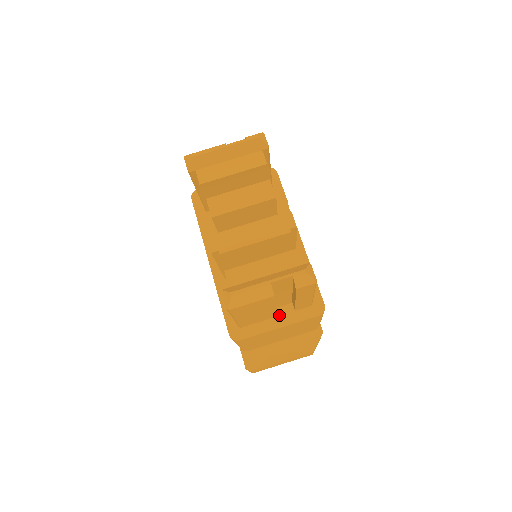
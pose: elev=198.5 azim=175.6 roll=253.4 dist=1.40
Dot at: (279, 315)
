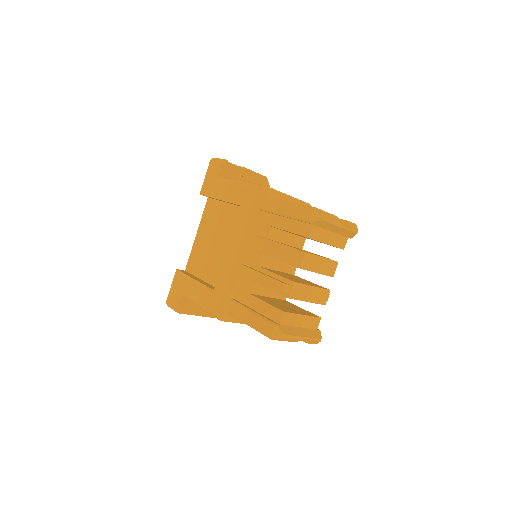
Dot at: occluded
